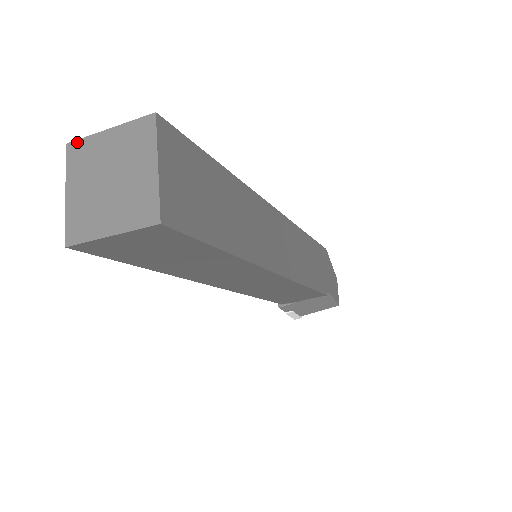
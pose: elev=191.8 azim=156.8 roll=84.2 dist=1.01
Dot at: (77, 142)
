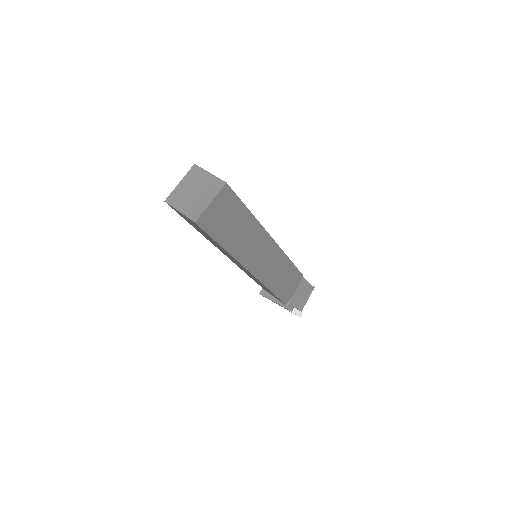
Dot at: (169, 197)
